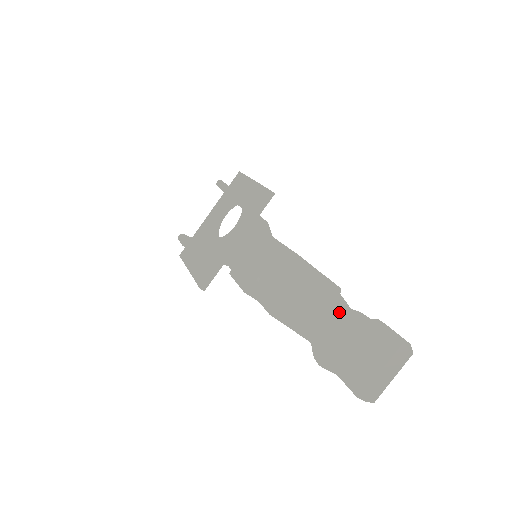
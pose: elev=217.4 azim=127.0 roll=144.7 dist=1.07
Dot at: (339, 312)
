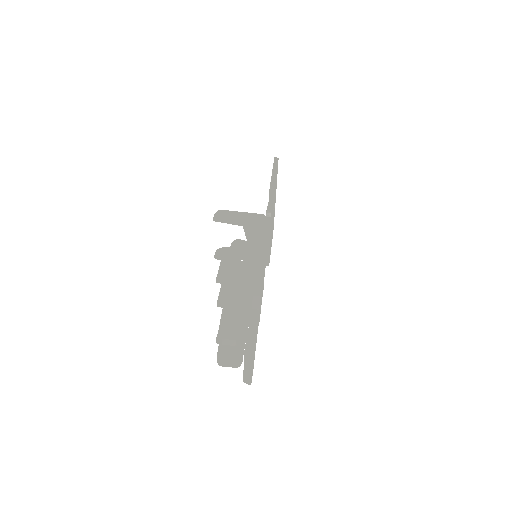
Dot at: (217, 336)
